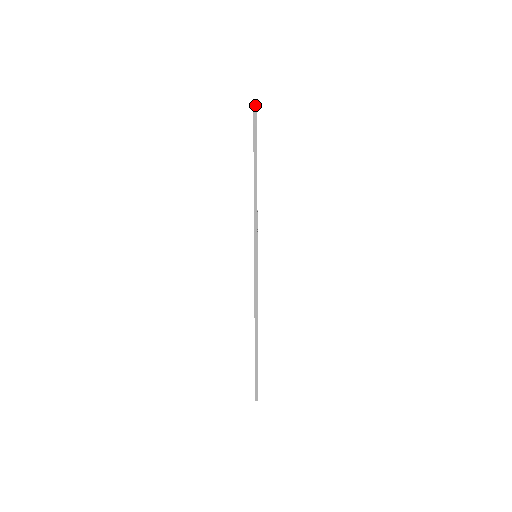
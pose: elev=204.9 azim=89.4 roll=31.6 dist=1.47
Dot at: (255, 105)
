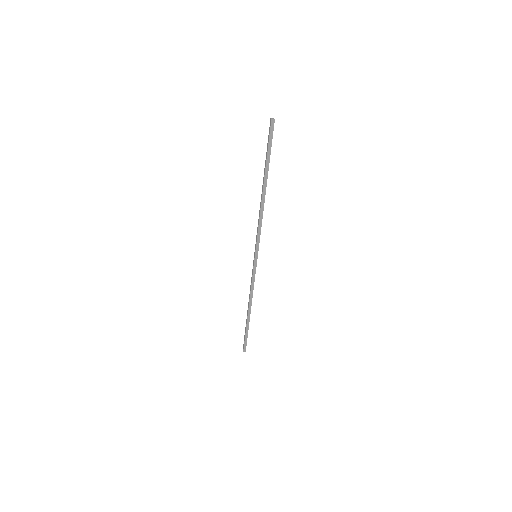
Dot at: (272, 125)
